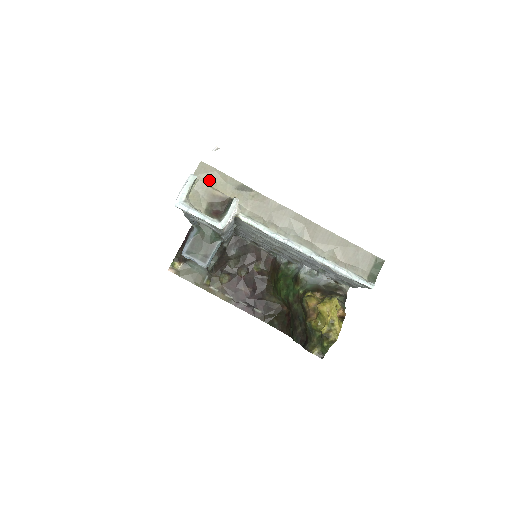
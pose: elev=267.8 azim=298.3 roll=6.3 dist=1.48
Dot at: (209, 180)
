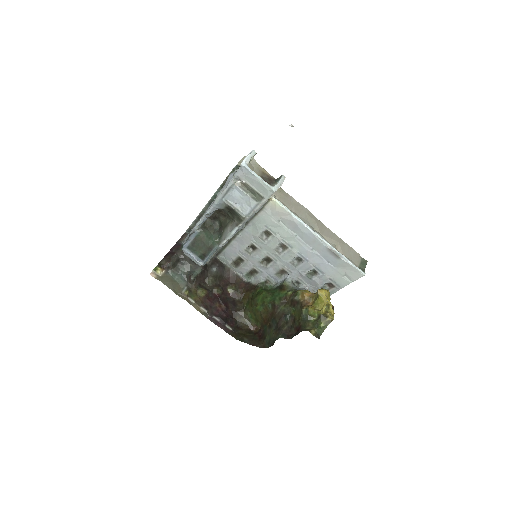
Dot at: occluded
